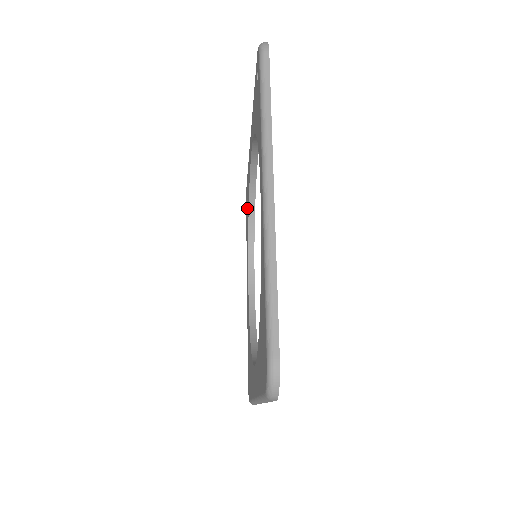
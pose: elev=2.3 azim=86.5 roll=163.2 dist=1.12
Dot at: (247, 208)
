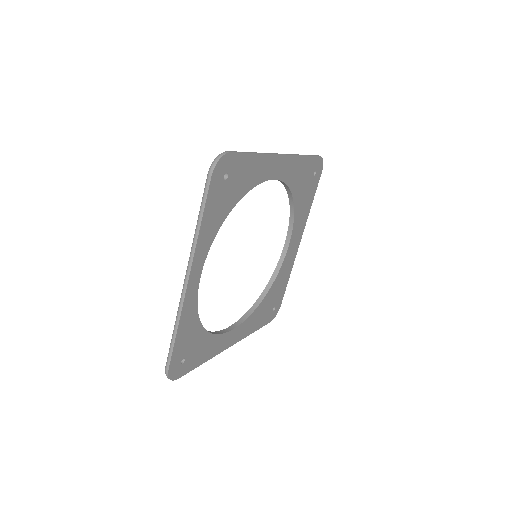
Dot at: occluded
